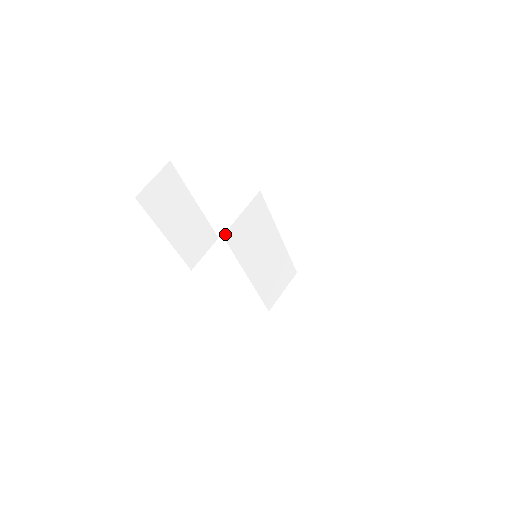
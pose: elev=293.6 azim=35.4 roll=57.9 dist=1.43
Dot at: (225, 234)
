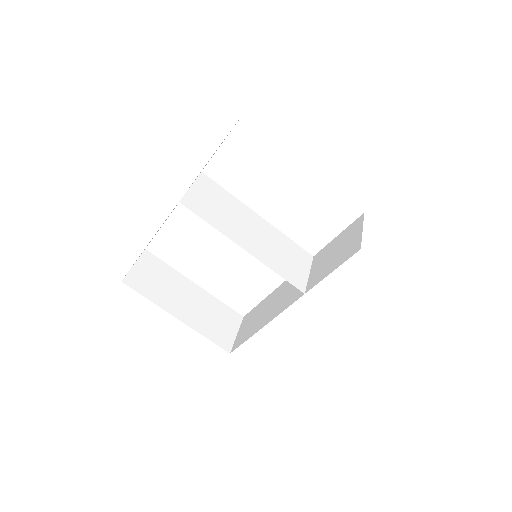
Dot at: (181, 201)
